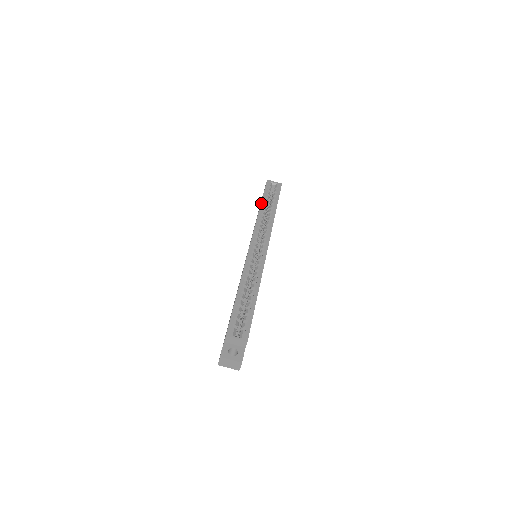
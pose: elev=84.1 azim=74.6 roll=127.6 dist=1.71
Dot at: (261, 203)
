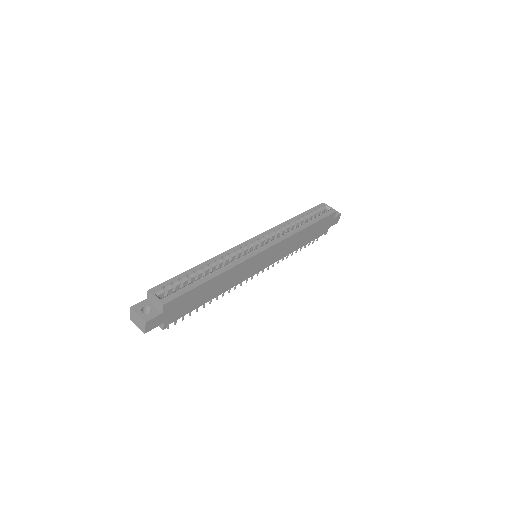
Dot at: (297, 215)
